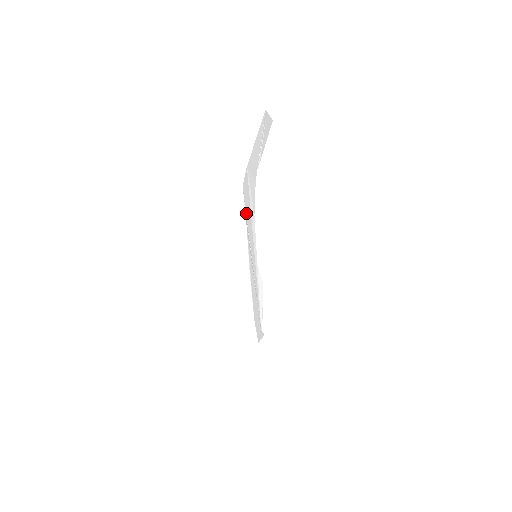
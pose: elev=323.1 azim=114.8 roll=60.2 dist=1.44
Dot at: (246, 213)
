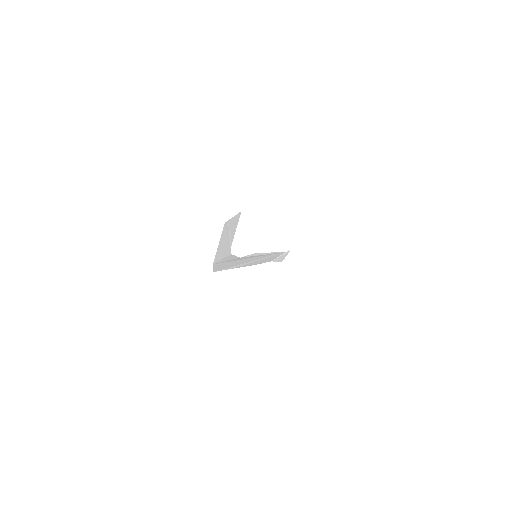
Dot at: (228, 267)
